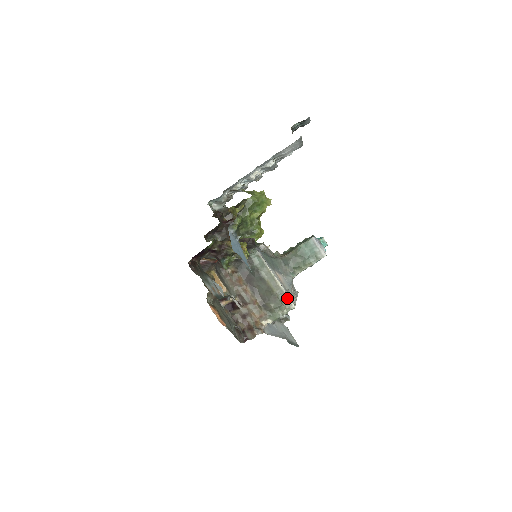
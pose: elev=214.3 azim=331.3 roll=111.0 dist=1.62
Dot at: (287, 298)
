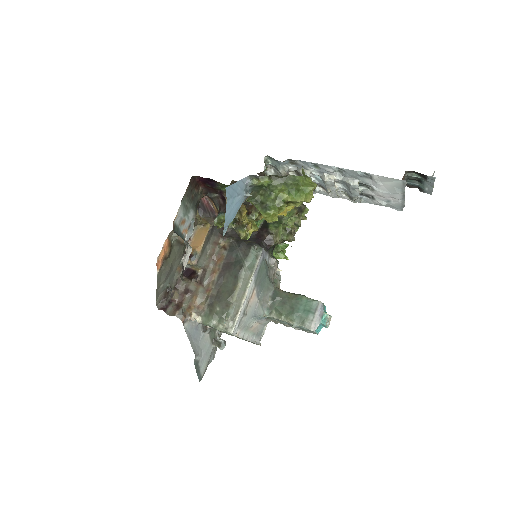
Dot at: (235, 318)
